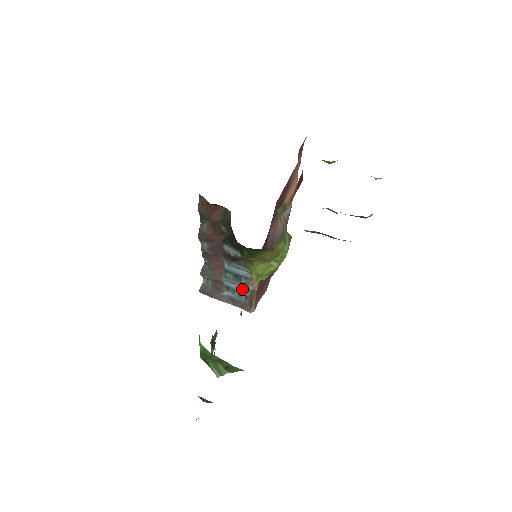
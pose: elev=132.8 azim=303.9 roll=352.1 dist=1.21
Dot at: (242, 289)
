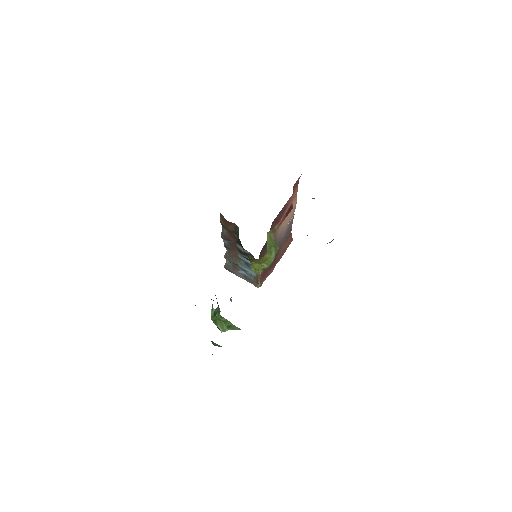
Dot at: (251, 272)
